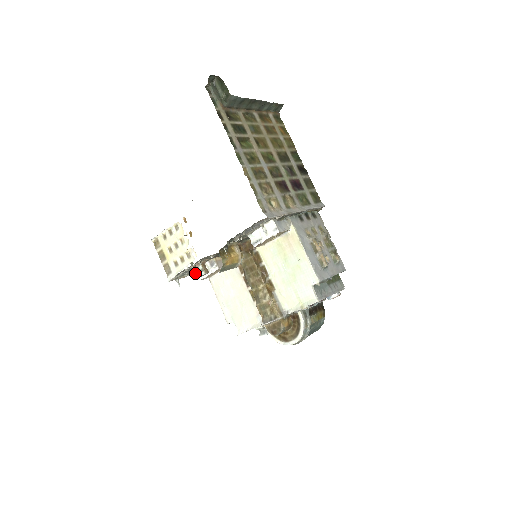
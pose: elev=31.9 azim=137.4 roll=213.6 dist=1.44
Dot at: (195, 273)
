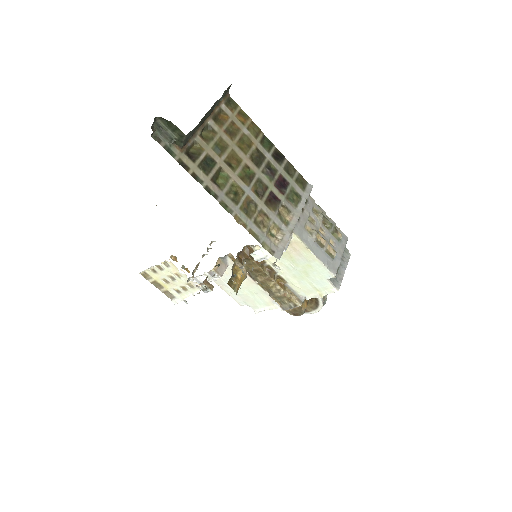
Dot at: occluded
